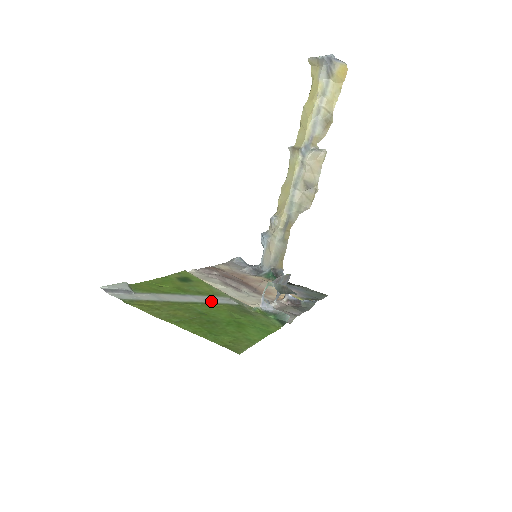
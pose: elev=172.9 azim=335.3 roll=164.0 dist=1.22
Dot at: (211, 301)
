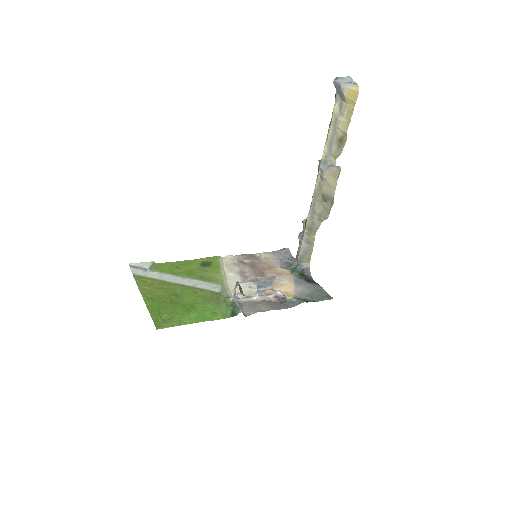
Dot at: (199, 286)
